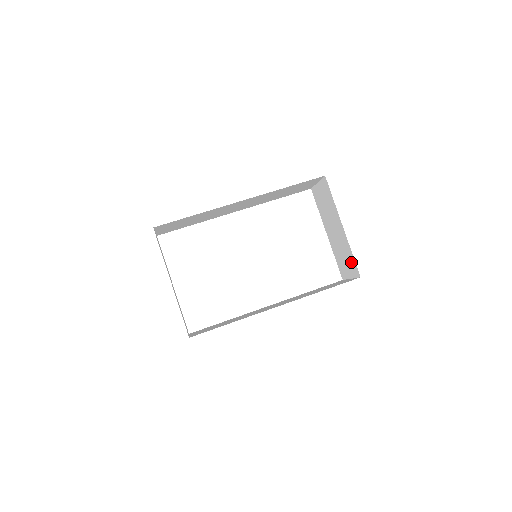
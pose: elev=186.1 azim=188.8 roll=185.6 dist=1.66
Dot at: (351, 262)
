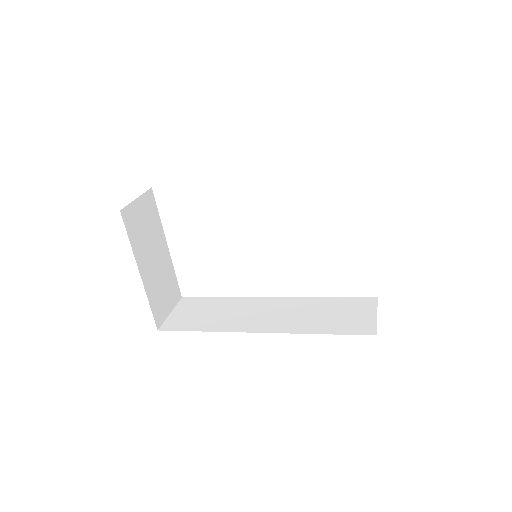
Dot at: occluded
